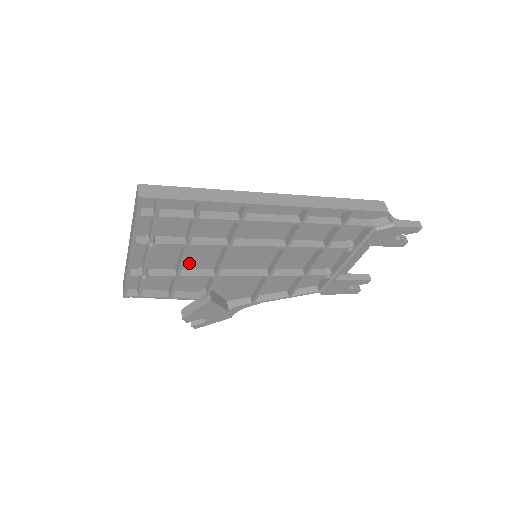
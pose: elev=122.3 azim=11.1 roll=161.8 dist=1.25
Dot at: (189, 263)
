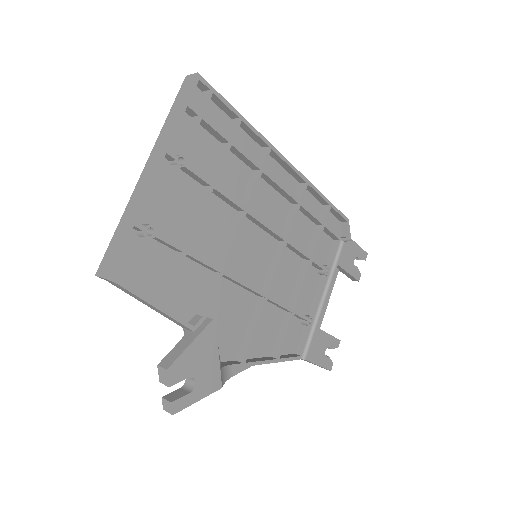
Dot at: (194, 241)
